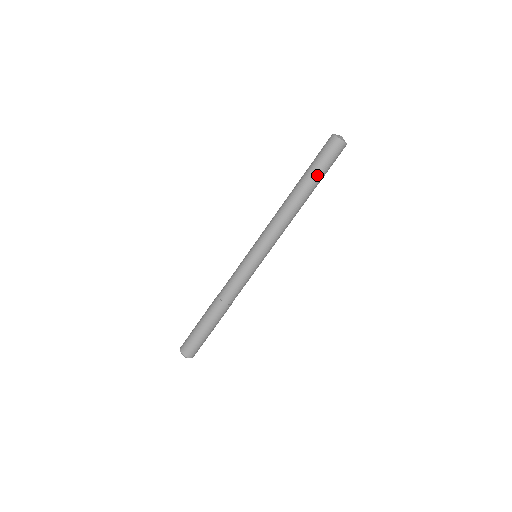
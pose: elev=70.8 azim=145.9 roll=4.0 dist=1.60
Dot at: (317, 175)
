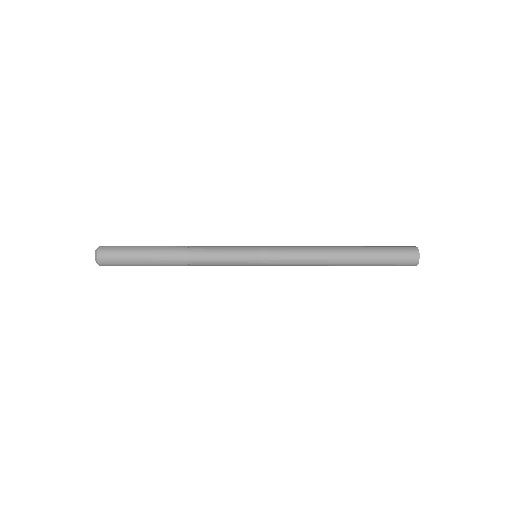
Dot at: (375, 257)
